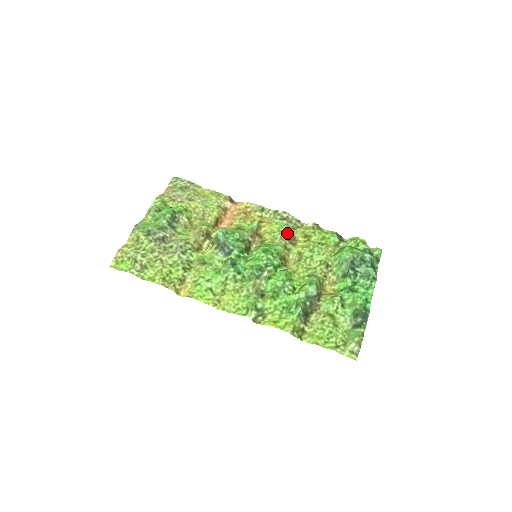
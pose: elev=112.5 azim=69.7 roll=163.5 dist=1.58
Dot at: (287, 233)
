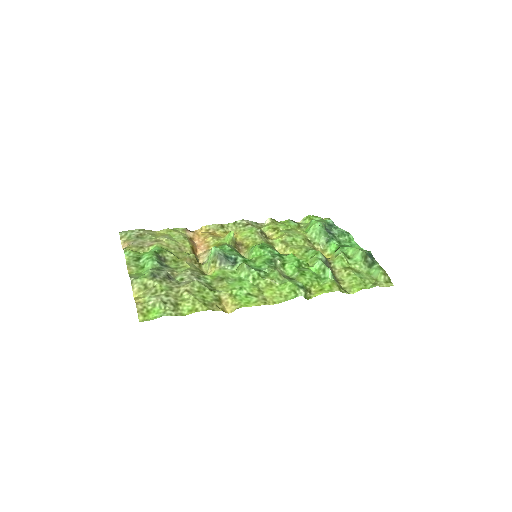
Dot at: (260, 232)
